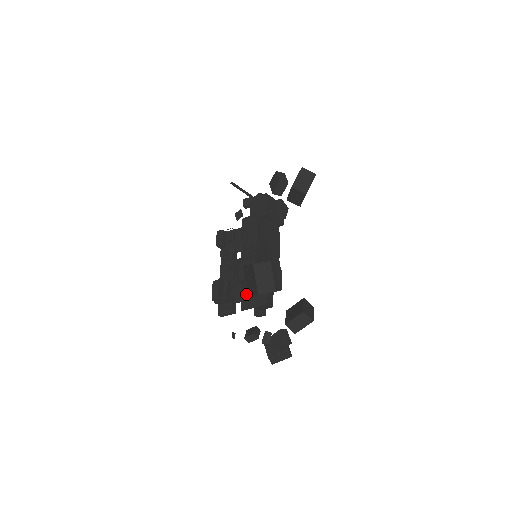
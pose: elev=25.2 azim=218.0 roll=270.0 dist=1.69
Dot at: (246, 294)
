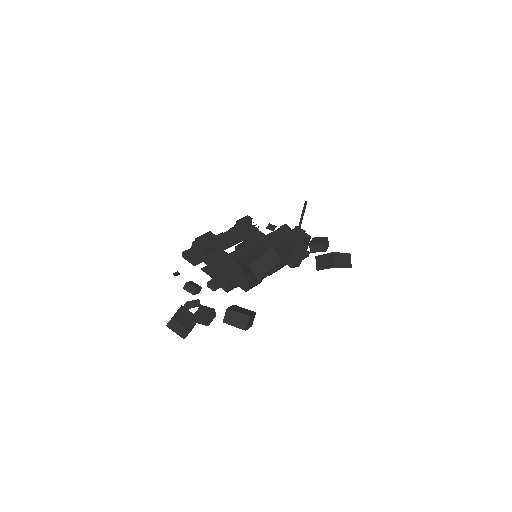
Dot at: (218, 266)
